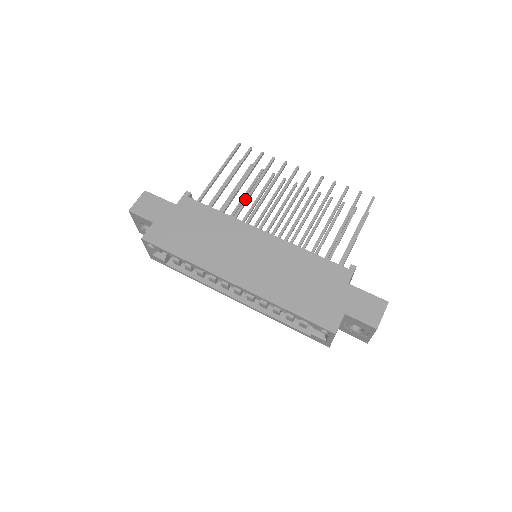
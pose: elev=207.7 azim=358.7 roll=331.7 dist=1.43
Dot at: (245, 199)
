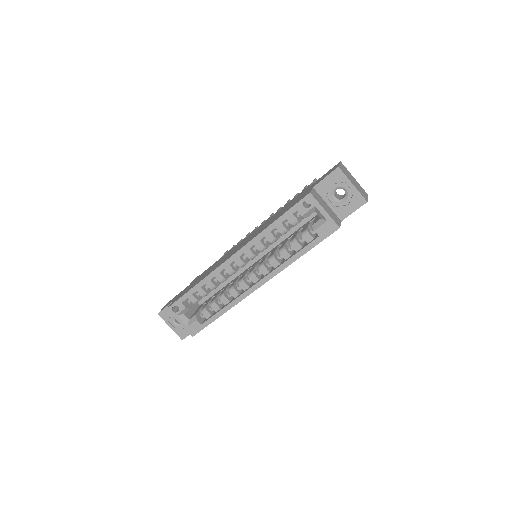
Dot at: occluded
